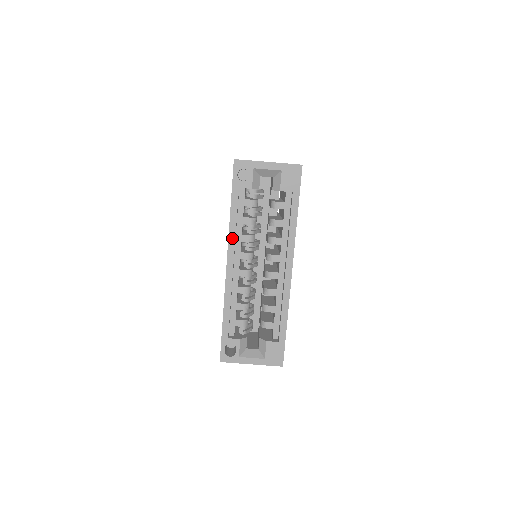
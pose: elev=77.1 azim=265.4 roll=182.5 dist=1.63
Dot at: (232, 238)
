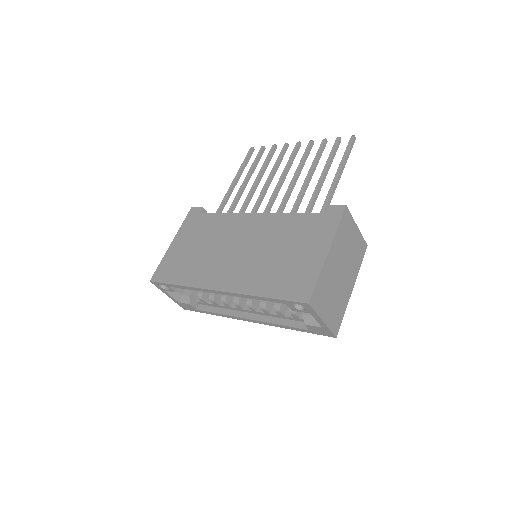
Dot at: (241, 296)
